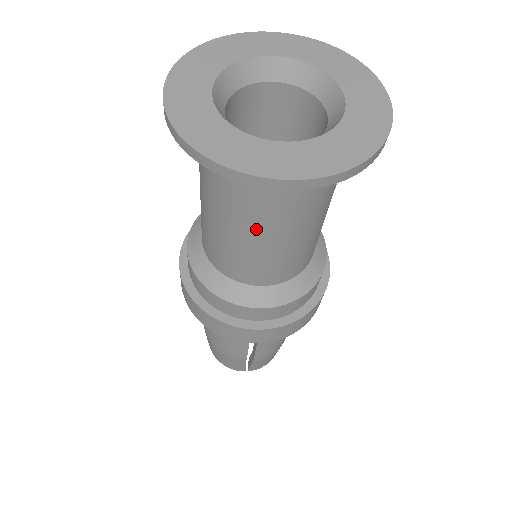
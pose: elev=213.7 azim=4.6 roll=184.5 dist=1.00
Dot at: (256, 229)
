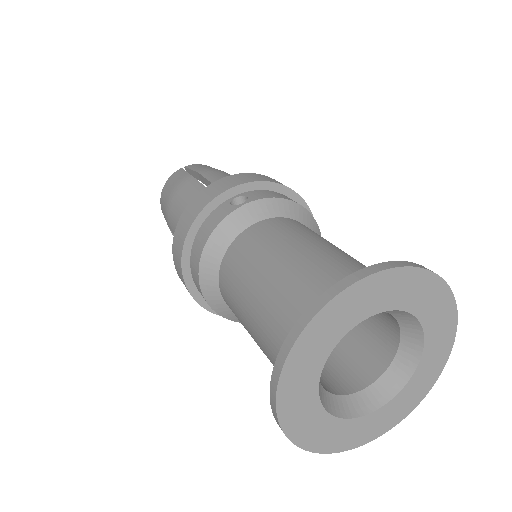
Dot at: occluded
